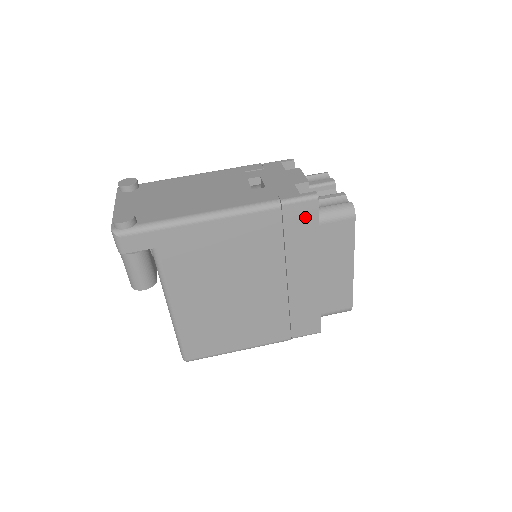
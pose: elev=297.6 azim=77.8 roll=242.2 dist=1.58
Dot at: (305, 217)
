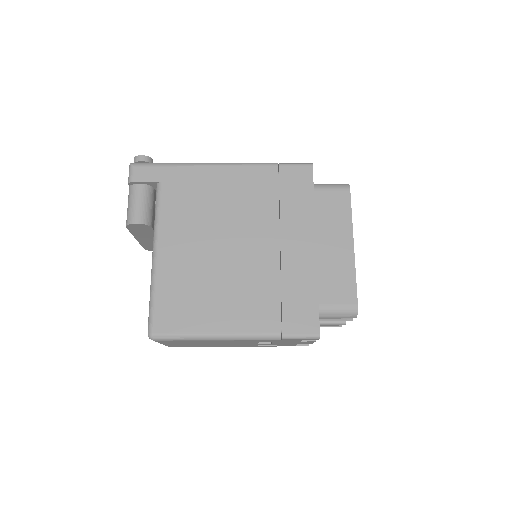
Dot at: (300, 181)
